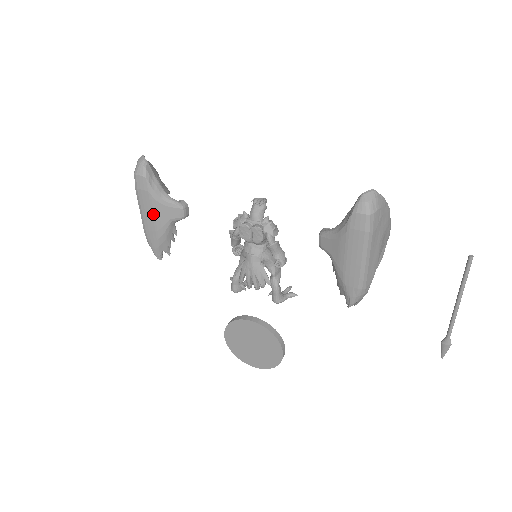
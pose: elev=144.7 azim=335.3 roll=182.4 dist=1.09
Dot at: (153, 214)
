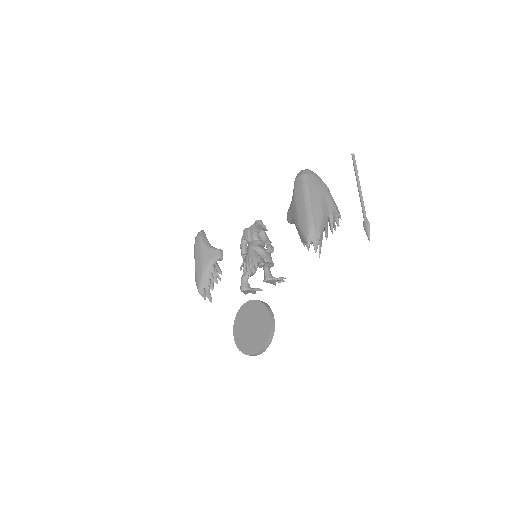
Dot at: (201, 258)
